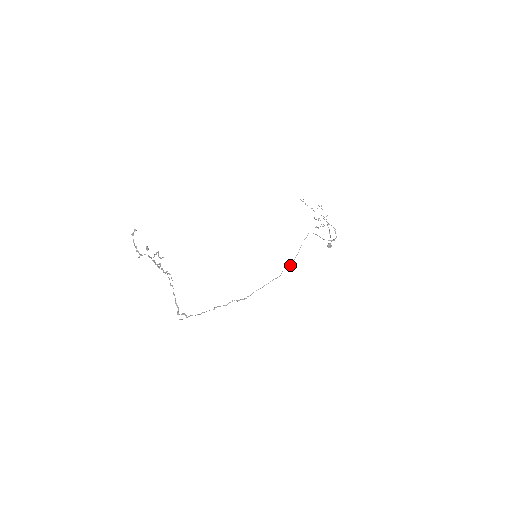
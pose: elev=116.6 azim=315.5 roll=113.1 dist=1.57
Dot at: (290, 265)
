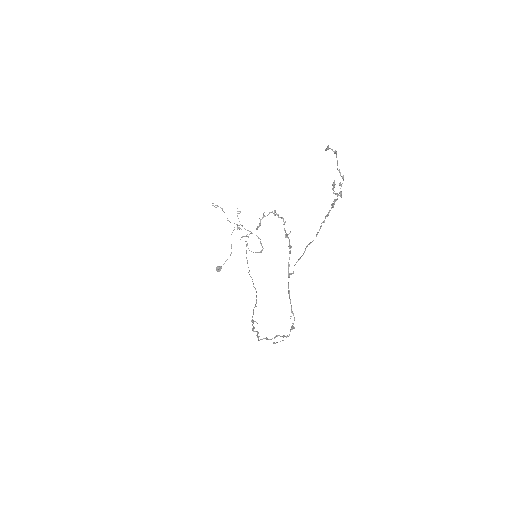
Dot at: occluded
